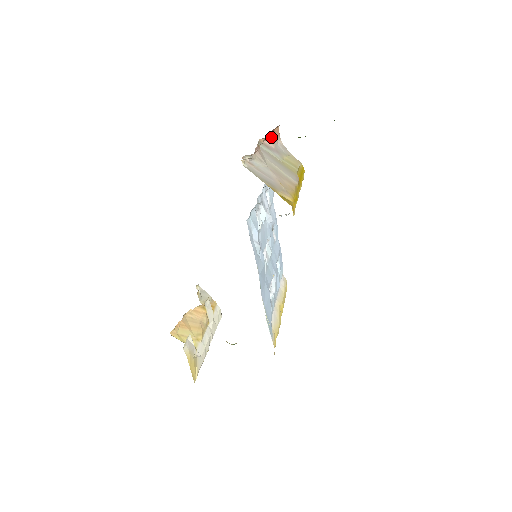
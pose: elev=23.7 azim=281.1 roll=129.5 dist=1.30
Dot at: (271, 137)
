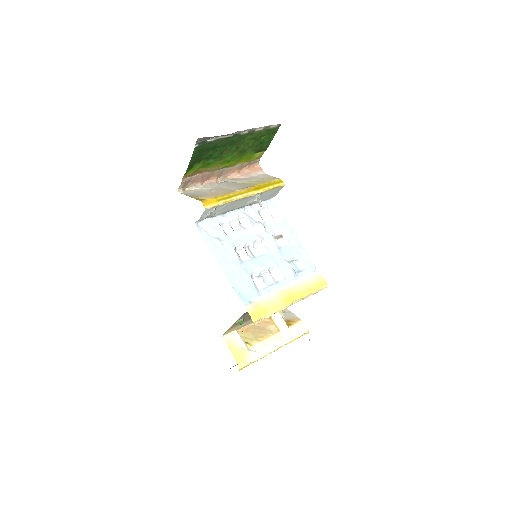
Dot at: (246, 173)
